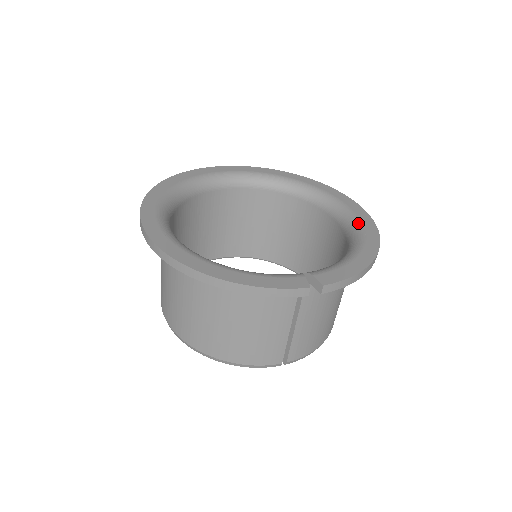
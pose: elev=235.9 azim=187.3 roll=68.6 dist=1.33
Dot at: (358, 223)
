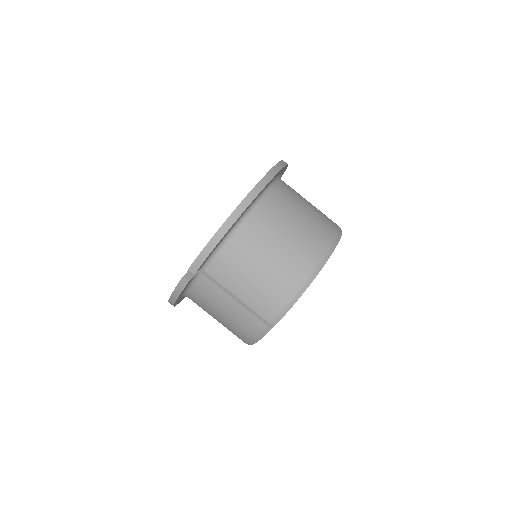
Dot at: occluded
